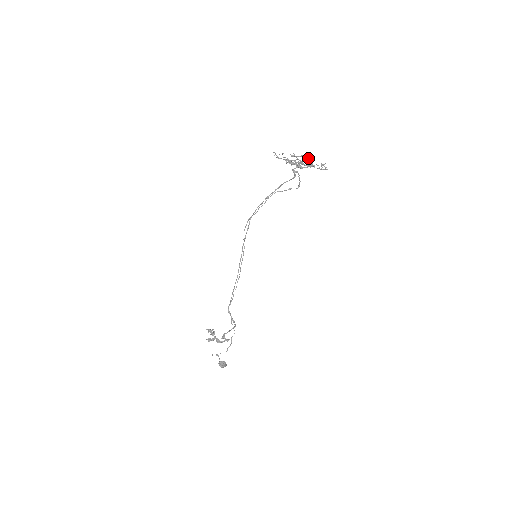
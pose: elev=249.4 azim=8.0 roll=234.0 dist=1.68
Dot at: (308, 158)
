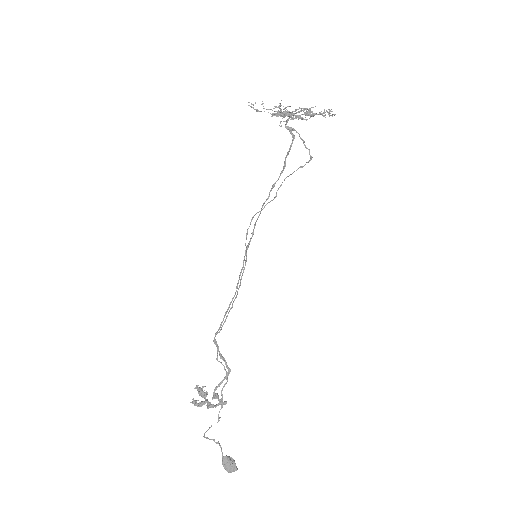
Dot at: occluded
